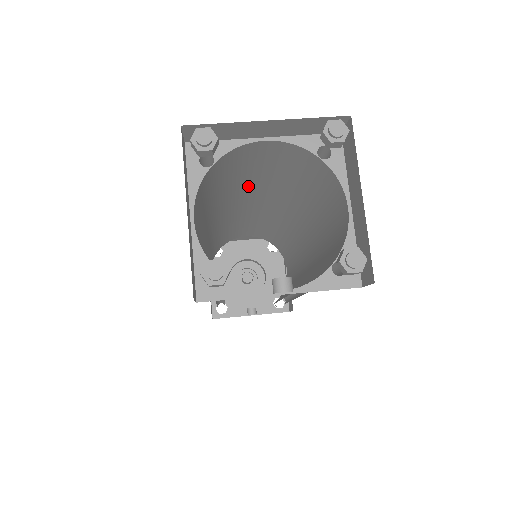
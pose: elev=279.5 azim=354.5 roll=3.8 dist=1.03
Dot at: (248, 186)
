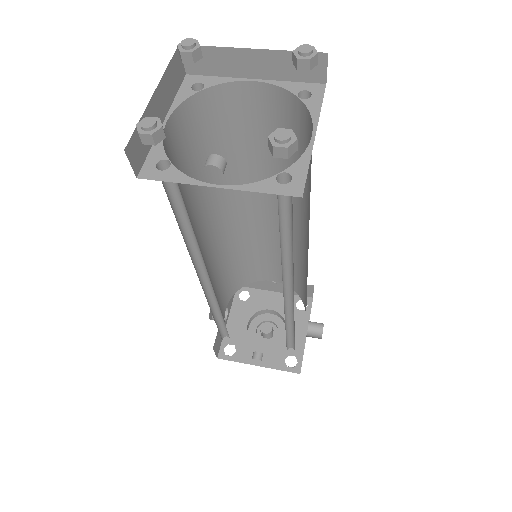
Dot at: (255, 168)
